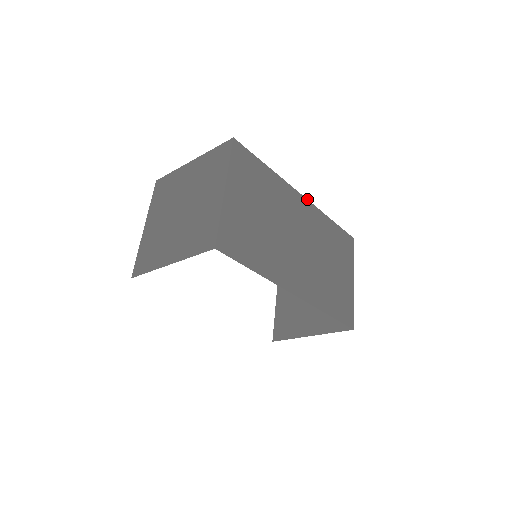
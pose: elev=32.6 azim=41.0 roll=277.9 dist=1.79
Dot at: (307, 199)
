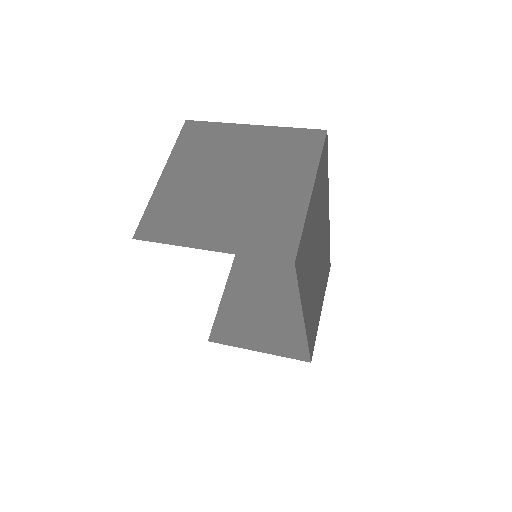
Dot at: occluded
